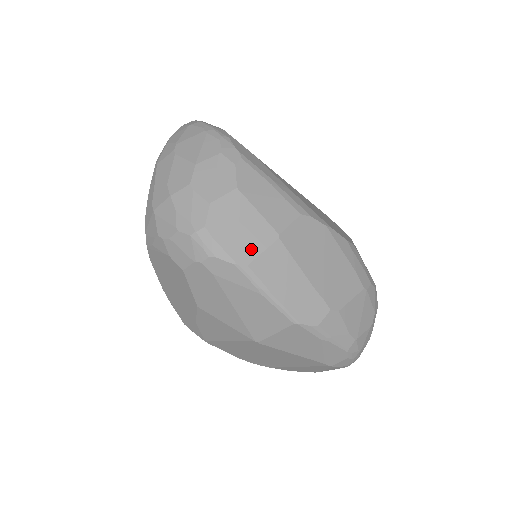
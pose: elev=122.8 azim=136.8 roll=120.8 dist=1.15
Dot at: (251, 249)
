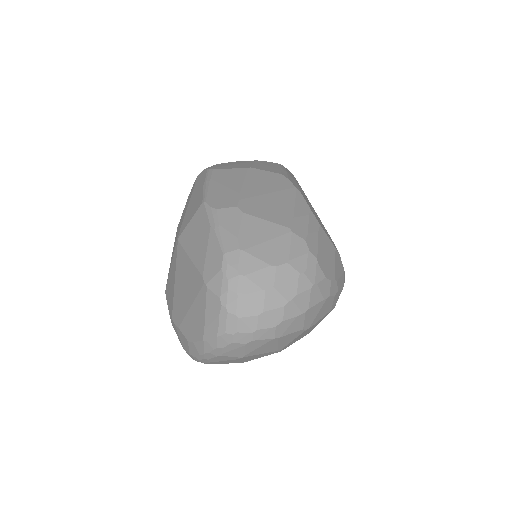
Dot at: (226, 168)
